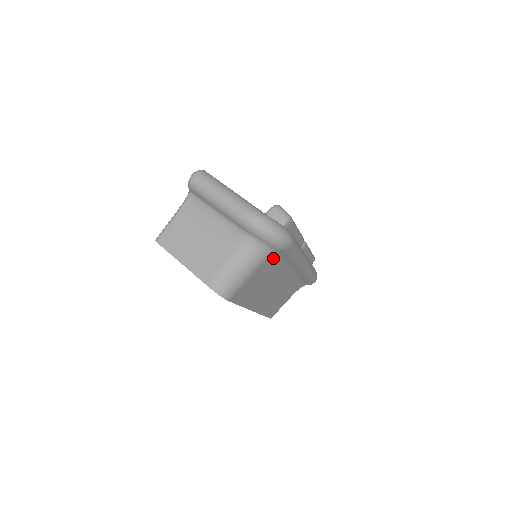
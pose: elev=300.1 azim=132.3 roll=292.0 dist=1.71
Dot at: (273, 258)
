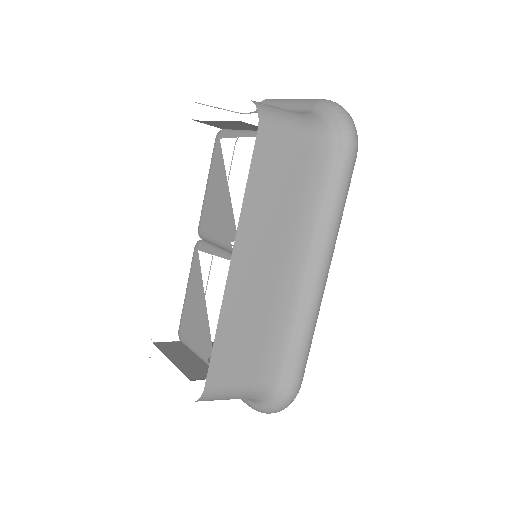
Dot at: (323, 162)
